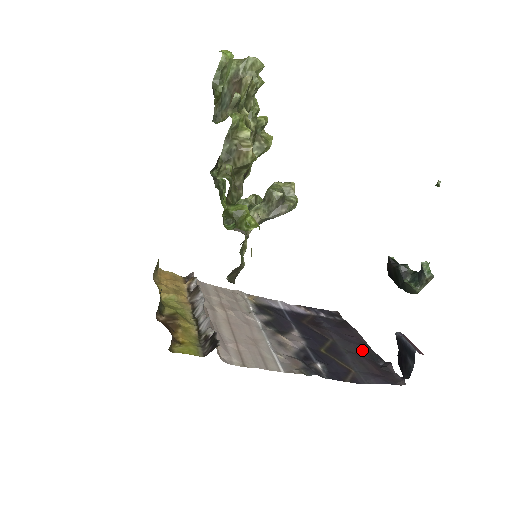
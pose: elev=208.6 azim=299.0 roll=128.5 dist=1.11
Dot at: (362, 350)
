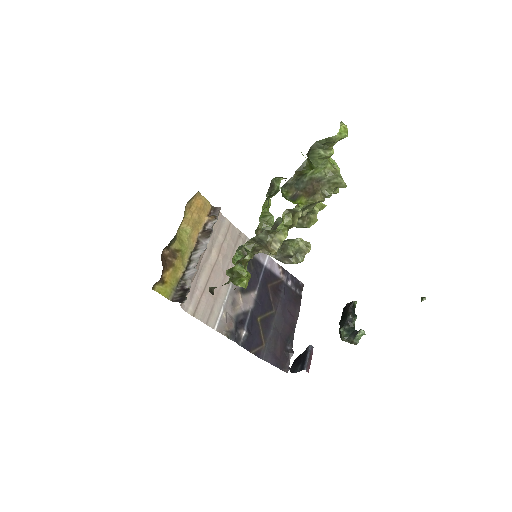
Dot at: (286, 331)
